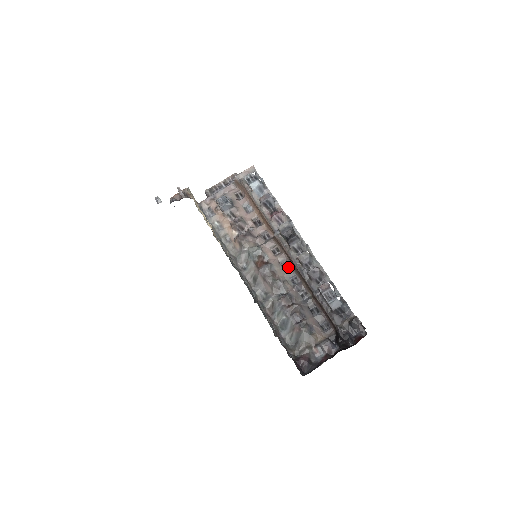
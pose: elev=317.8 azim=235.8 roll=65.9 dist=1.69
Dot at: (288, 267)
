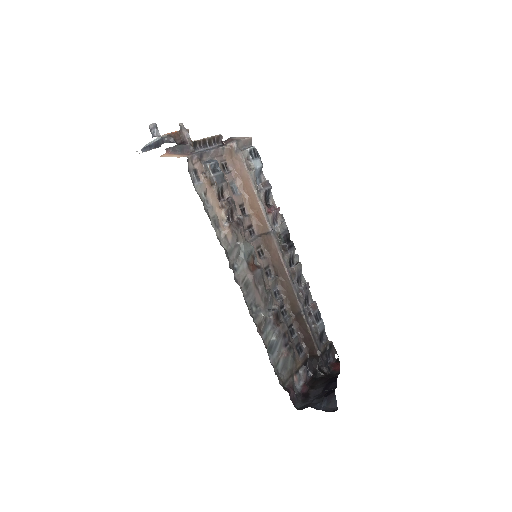
Dot at: (271, 276)
